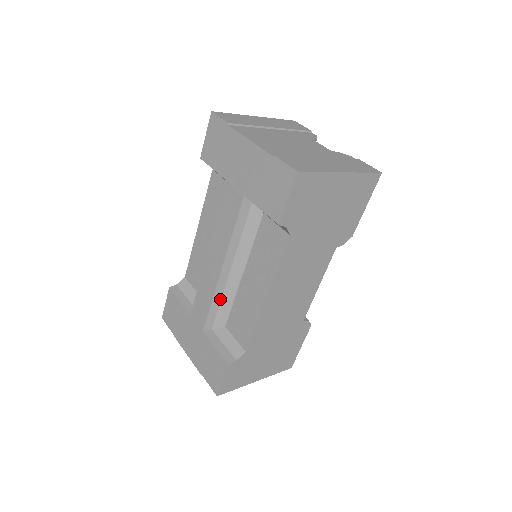
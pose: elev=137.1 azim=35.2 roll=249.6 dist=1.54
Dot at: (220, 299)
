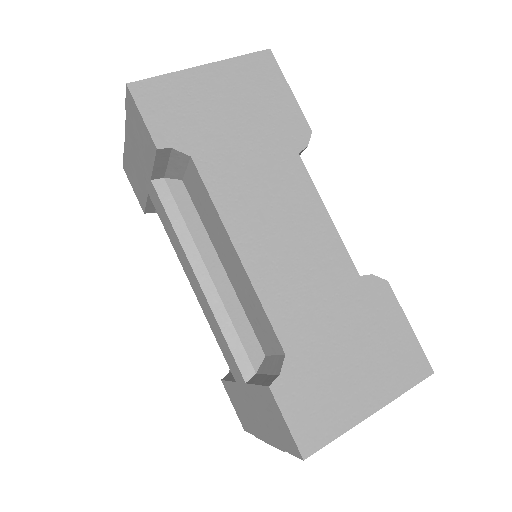
Dot at: (230, 321)
